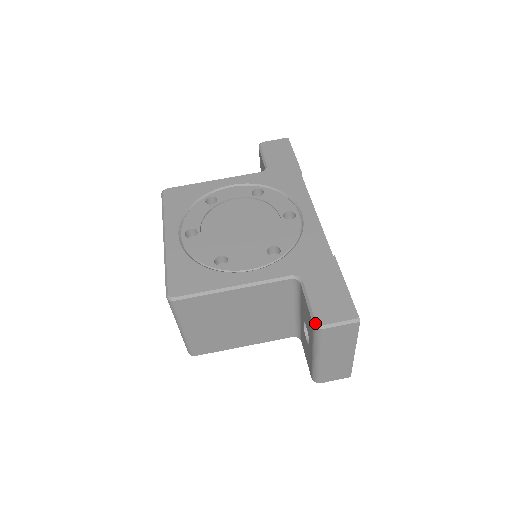
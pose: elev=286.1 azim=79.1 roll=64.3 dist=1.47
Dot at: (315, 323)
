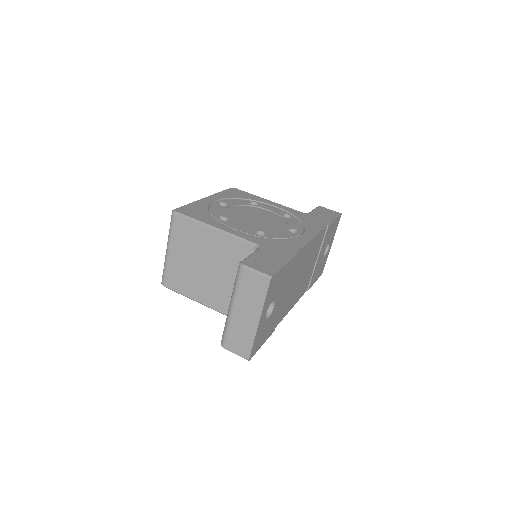
Dot at: (241, 262)
